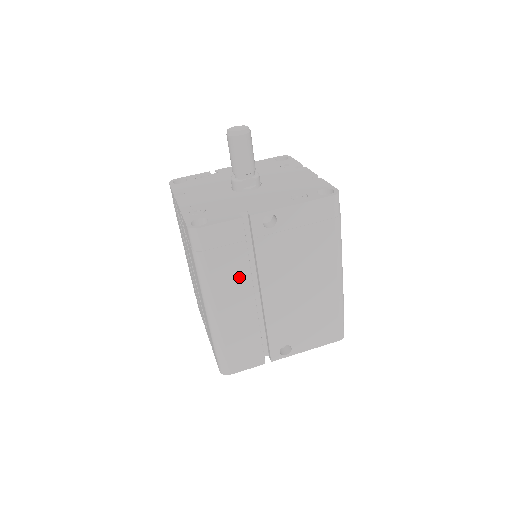
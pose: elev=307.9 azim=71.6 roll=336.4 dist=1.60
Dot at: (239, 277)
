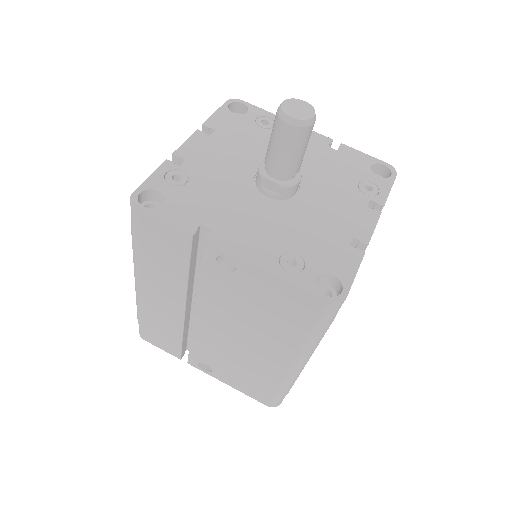
Dot at: (172, 282)
